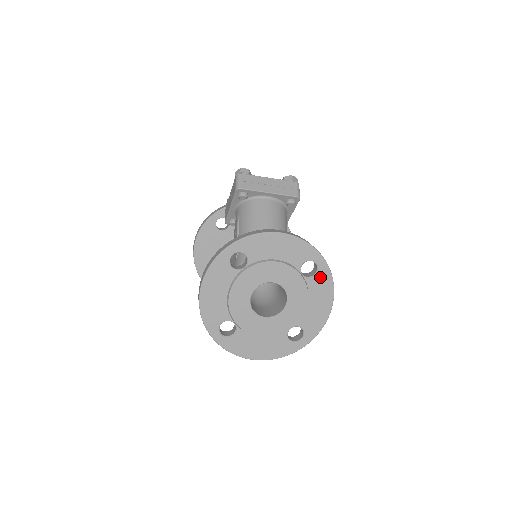
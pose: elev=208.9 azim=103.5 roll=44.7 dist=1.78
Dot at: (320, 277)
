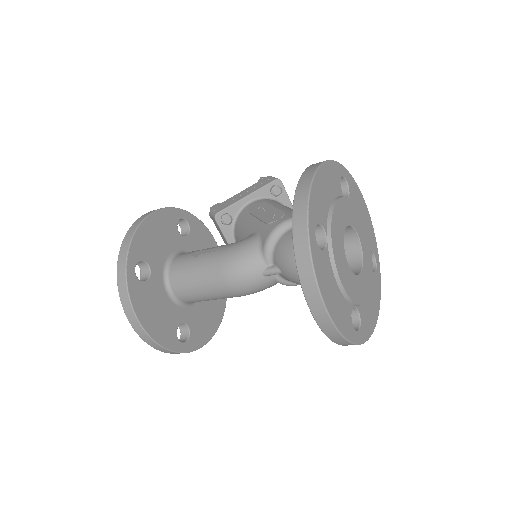
Dot at: (376, 279)
